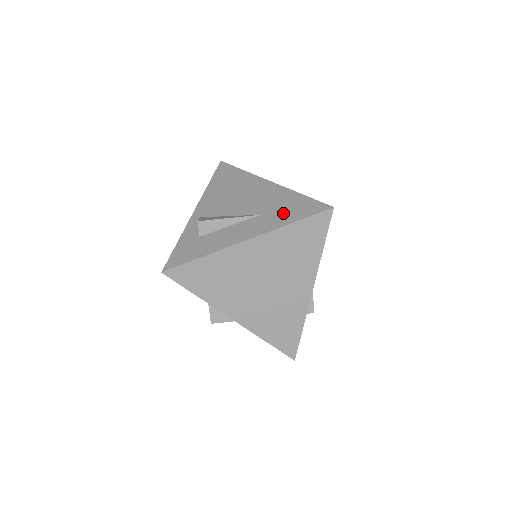
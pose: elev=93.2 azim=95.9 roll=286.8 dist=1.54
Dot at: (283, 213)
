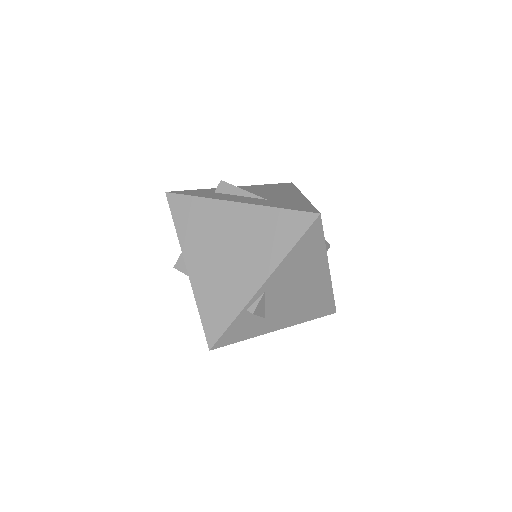
Dot at: (282, 204)
